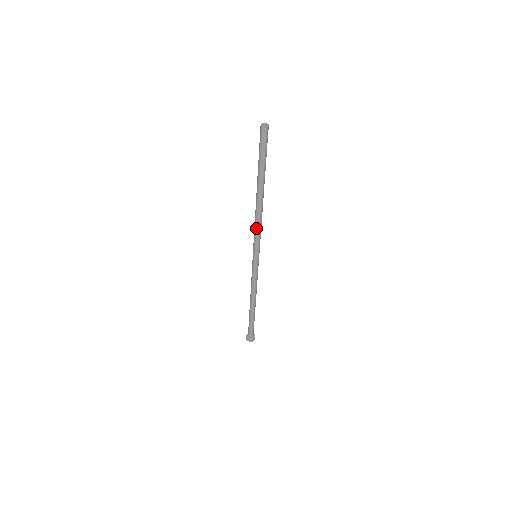
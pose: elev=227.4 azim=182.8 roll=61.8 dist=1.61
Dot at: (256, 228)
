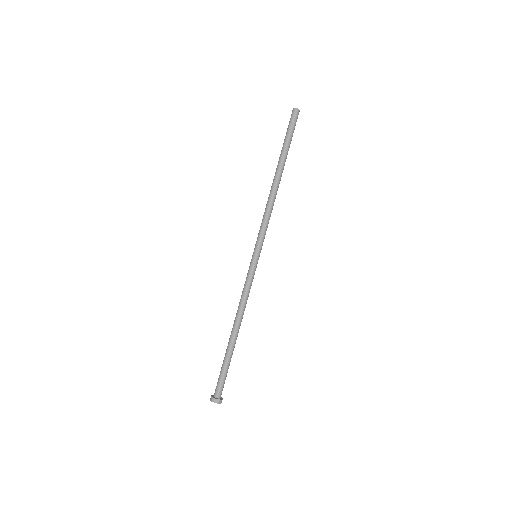
Dot at: (264, 215)
